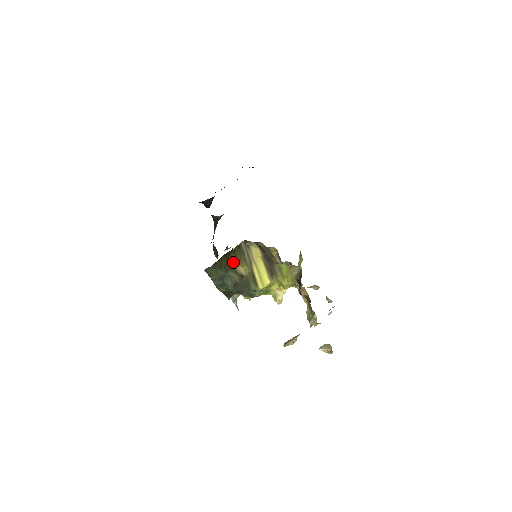
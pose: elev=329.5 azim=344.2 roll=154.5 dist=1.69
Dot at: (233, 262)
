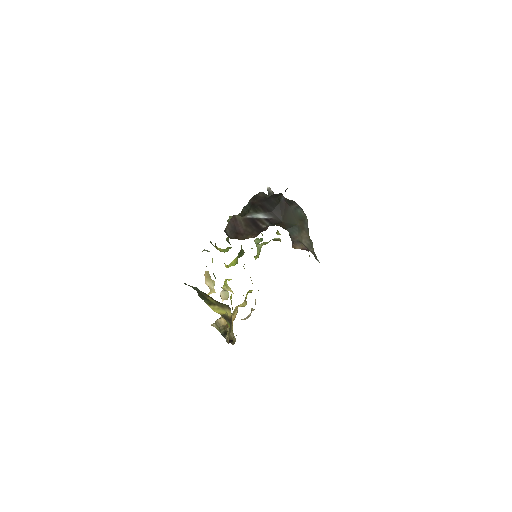
Dot at: occluded
